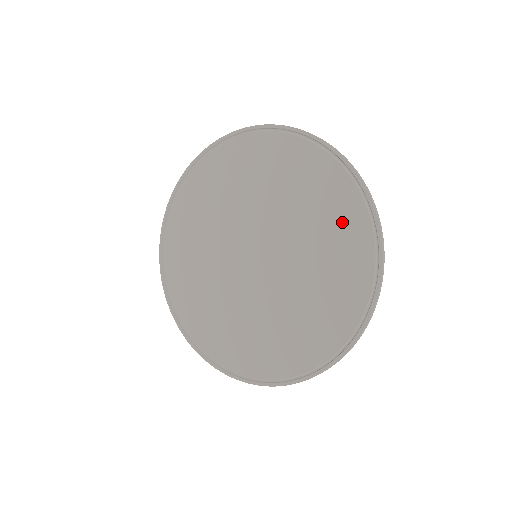
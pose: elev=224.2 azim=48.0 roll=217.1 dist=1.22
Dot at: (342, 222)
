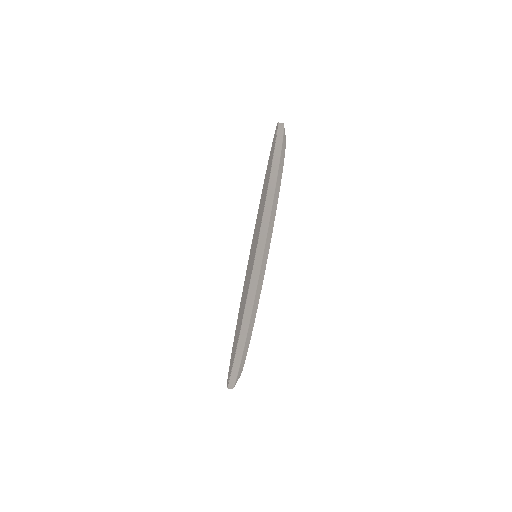
Dot at: (263, 205)
